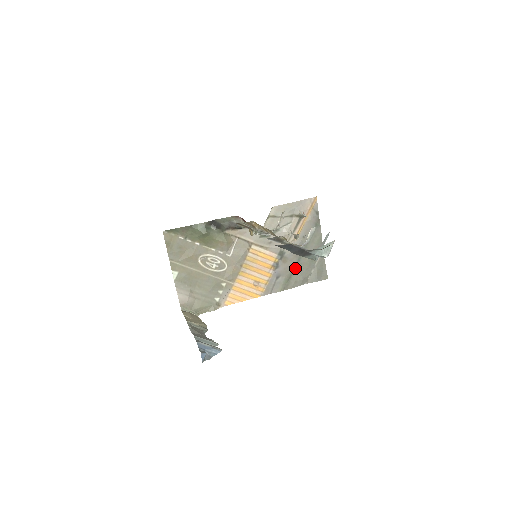
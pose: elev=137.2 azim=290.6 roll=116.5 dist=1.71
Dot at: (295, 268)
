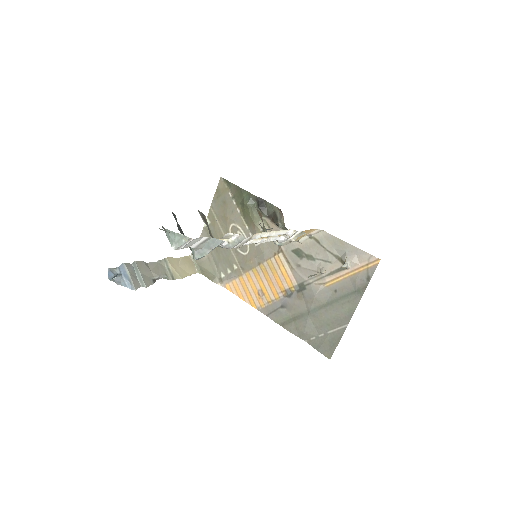
Dot at: (305, 314)
